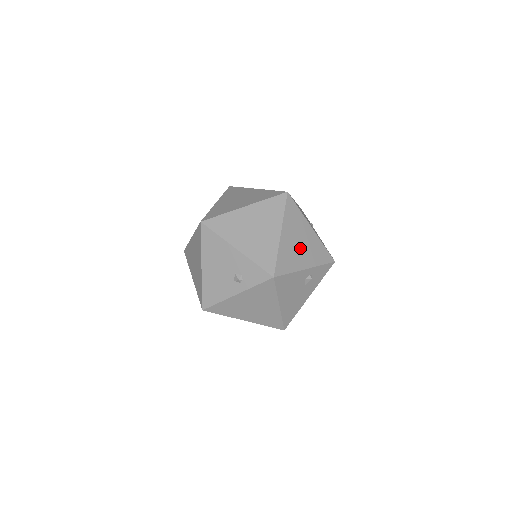
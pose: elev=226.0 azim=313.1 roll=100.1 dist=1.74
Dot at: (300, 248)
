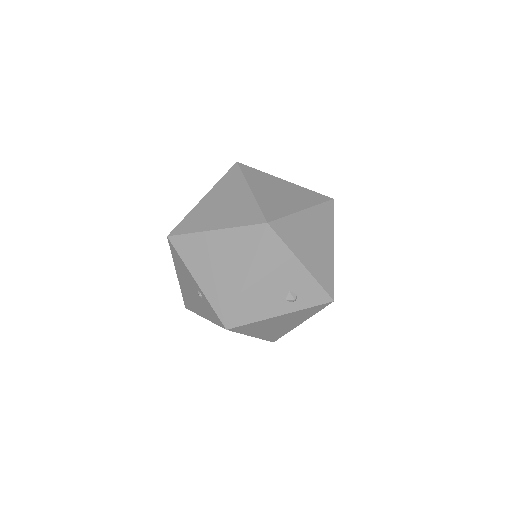
Dot at: occluded
